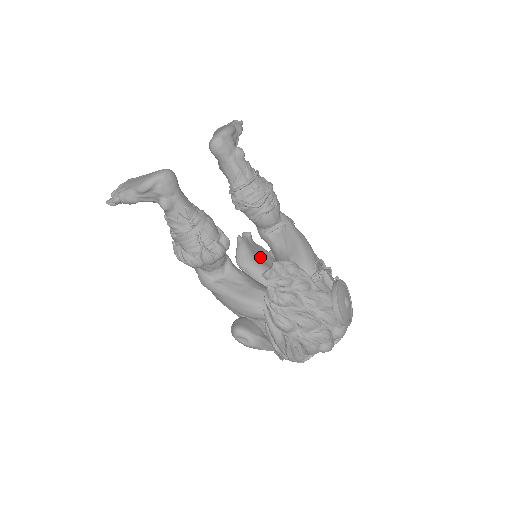
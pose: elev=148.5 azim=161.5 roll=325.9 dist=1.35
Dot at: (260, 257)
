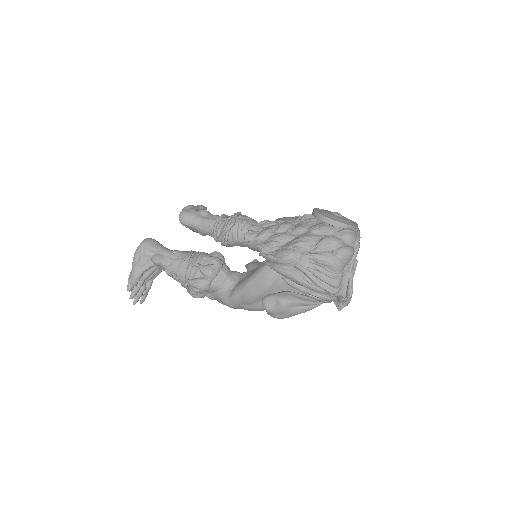
Dot at: occluded
